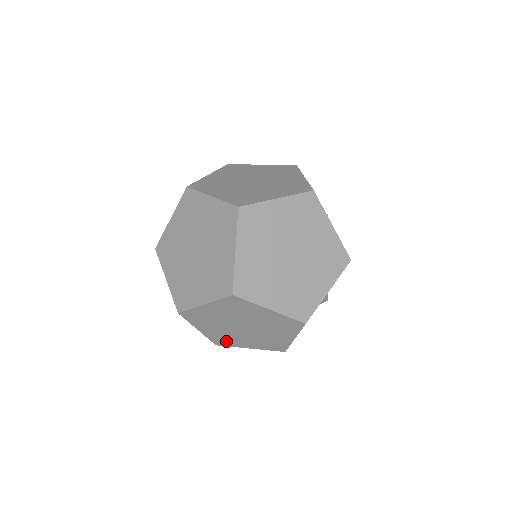
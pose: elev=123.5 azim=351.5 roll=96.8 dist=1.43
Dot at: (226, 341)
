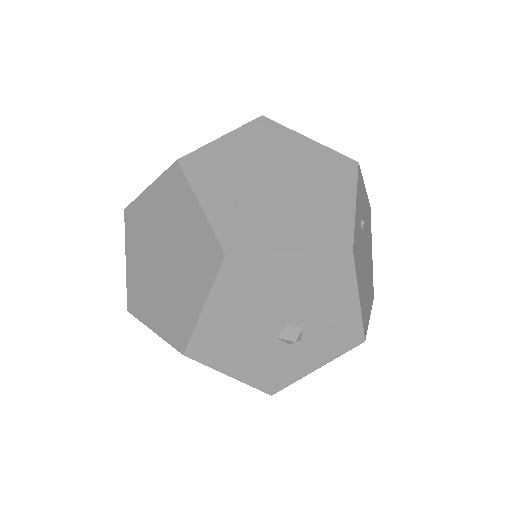
Dot at: (139, 300)
